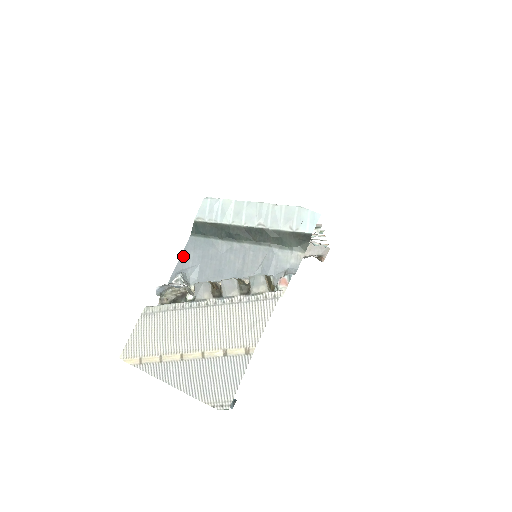
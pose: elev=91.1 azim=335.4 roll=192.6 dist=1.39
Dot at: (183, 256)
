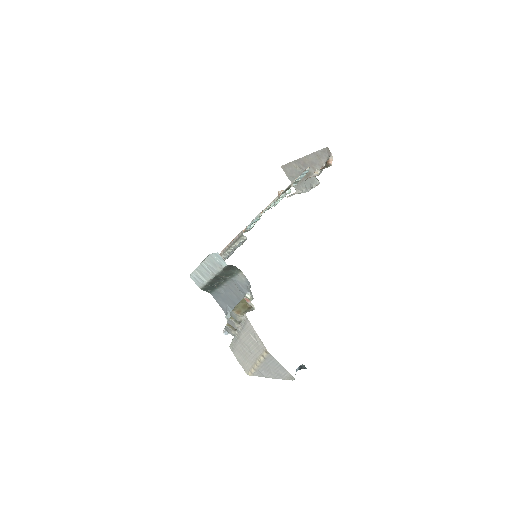
Dot at: (219, 305)
